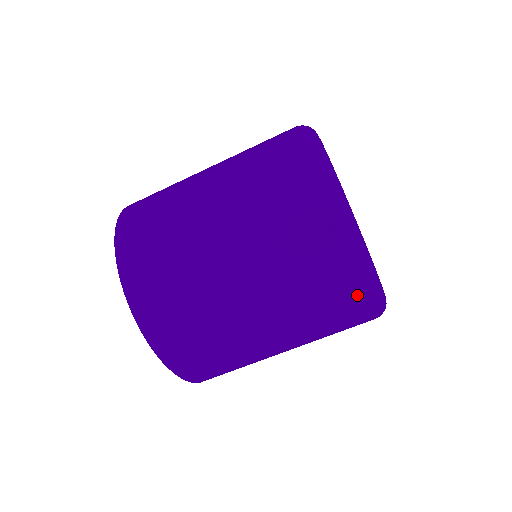
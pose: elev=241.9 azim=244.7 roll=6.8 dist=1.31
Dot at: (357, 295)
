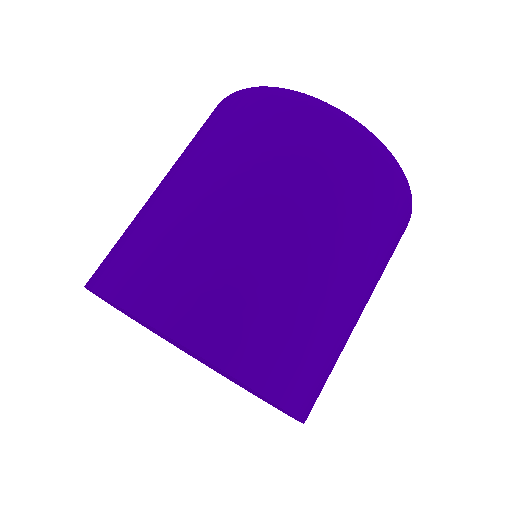
Dot at: (404, 199)
